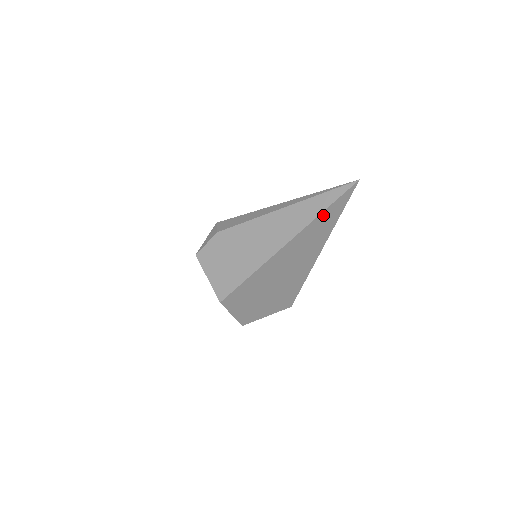
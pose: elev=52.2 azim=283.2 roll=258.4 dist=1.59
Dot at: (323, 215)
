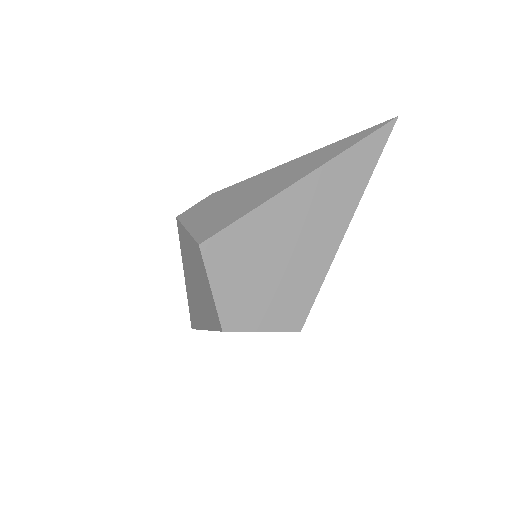
Dot at: (354, 151)
